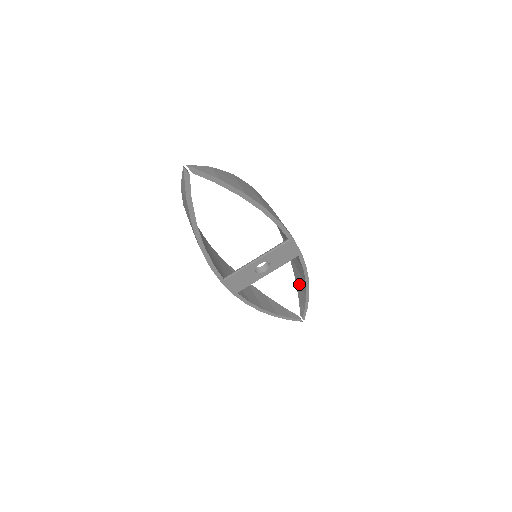
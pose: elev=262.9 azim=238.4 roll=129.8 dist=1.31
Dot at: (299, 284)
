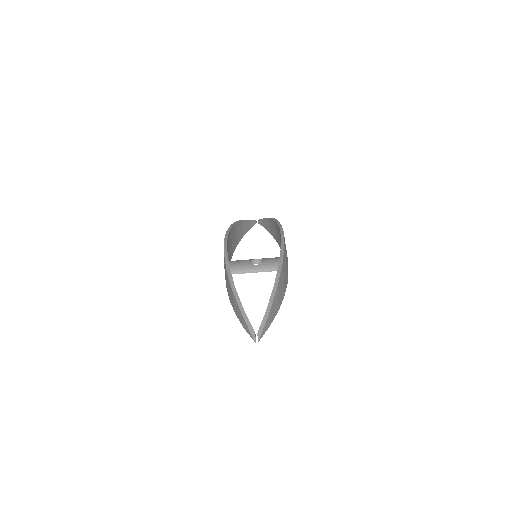
Dot at: (270, 224)
